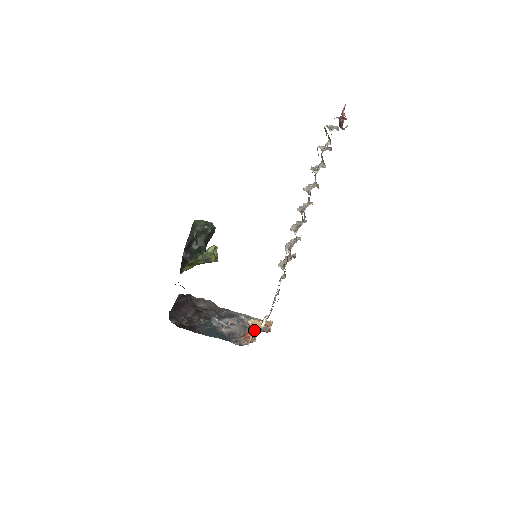
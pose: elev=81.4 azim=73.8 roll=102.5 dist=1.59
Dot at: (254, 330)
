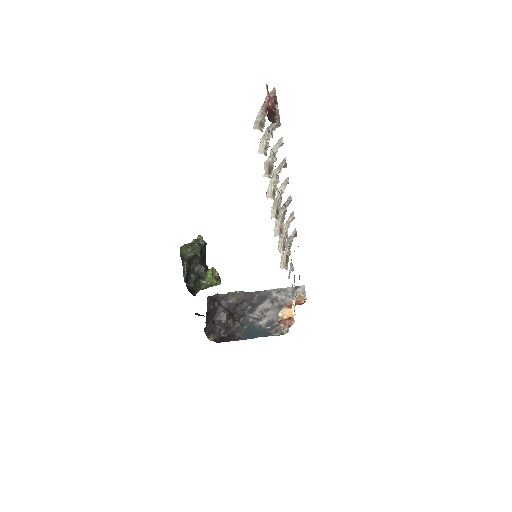
Dot at: occluded
